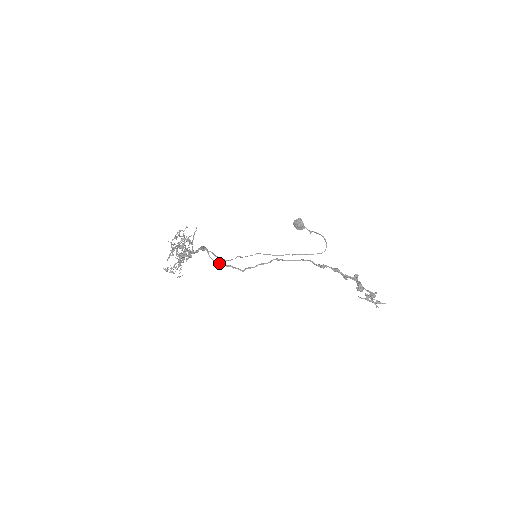
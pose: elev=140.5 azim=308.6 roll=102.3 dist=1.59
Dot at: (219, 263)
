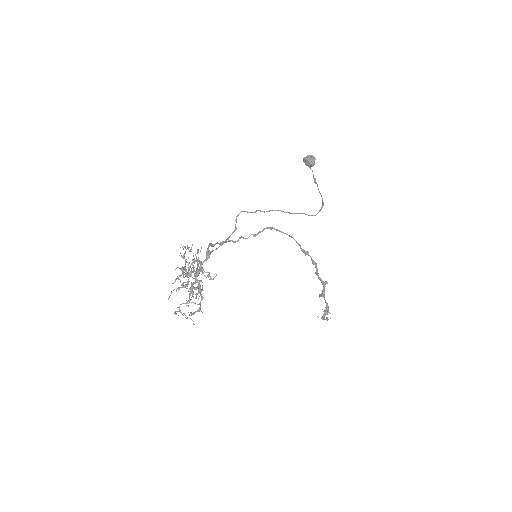
Dot at: occluded
